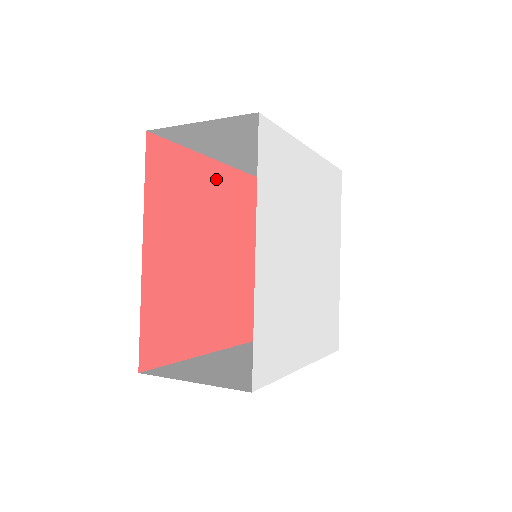
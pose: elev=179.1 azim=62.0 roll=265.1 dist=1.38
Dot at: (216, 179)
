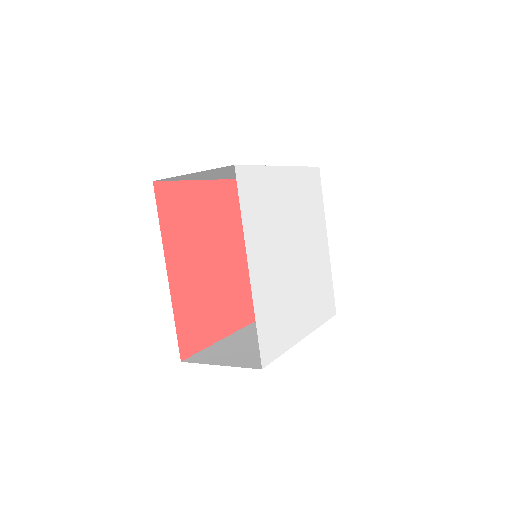
Dot at: (215, 195)
